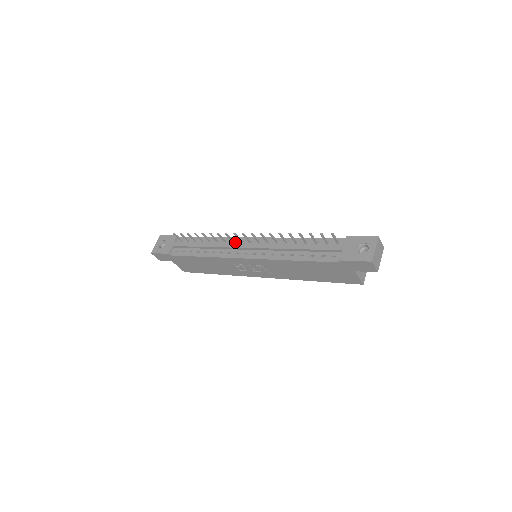
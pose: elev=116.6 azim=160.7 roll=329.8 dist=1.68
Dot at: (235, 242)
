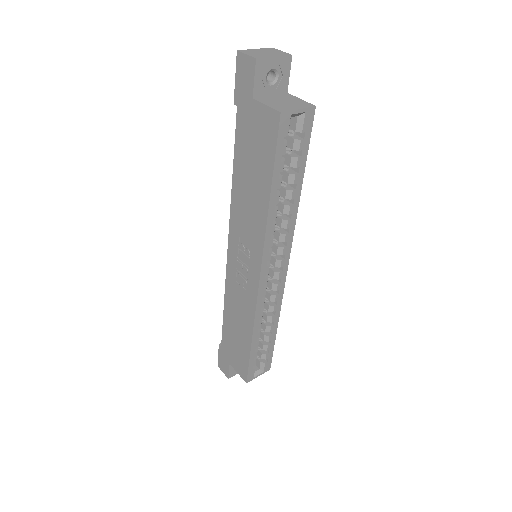
Dot at: occluded
